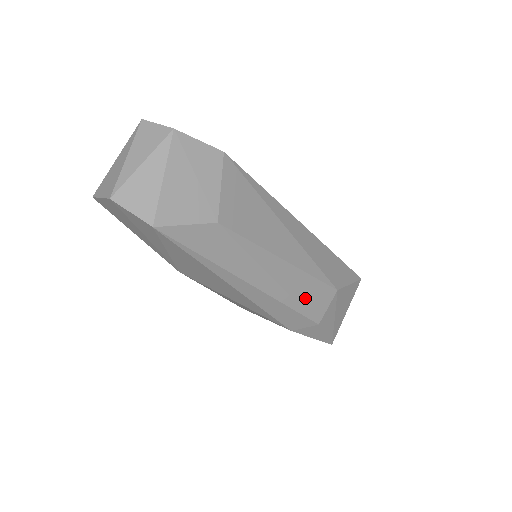
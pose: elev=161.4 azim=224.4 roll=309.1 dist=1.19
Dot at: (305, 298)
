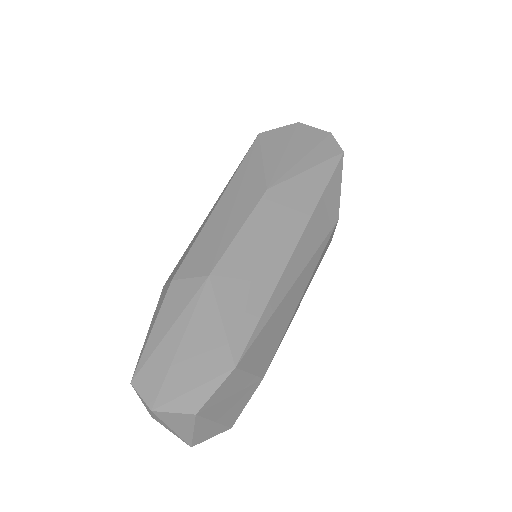
Dot at: (320, 261)
